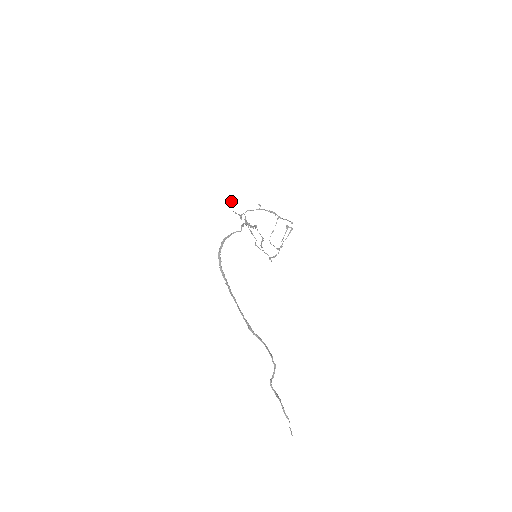
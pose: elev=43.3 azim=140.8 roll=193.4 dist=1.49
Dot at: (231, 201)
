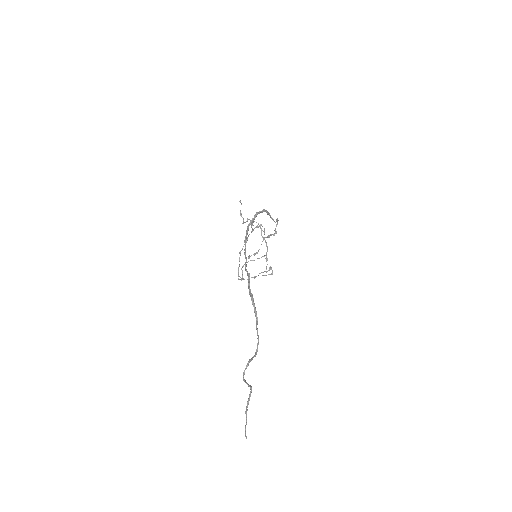
Dot at: occluded
